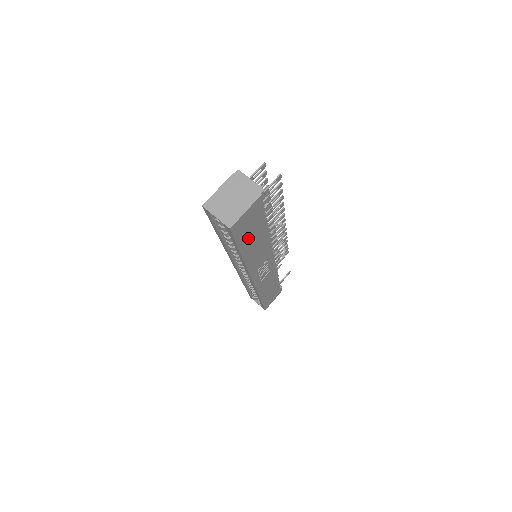
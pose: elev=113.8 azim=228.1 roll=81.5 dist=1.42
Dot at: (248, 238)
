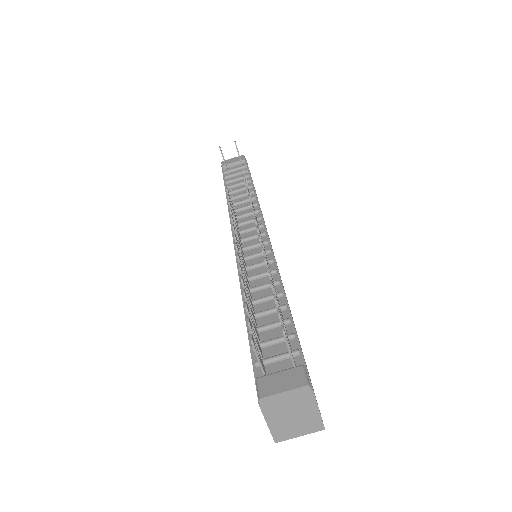
Dot at: occluded
